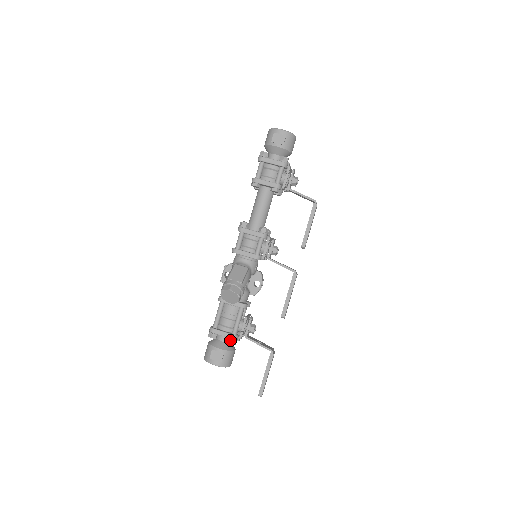
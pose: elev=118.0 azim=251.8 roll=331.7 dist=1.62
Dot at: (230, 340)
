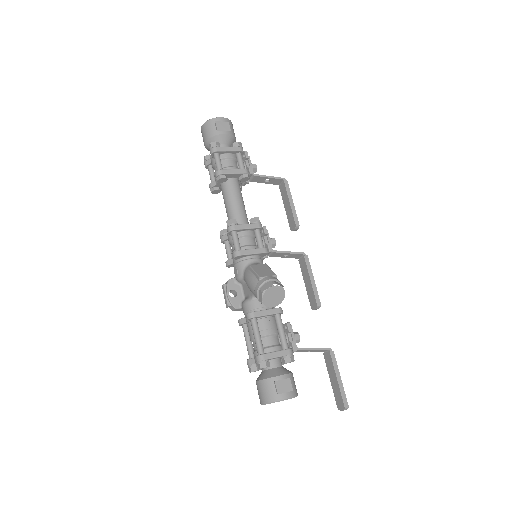
Dot at: (288, 357)
